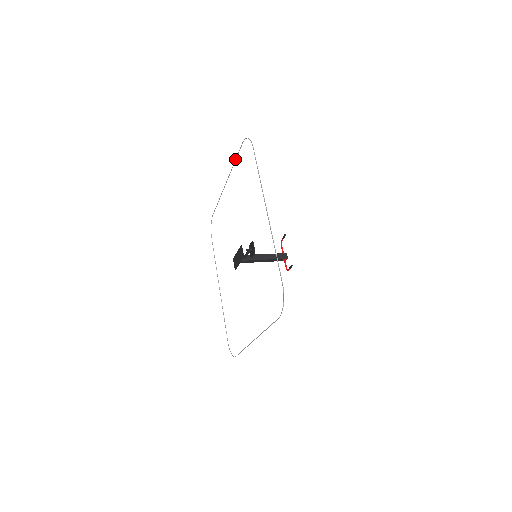
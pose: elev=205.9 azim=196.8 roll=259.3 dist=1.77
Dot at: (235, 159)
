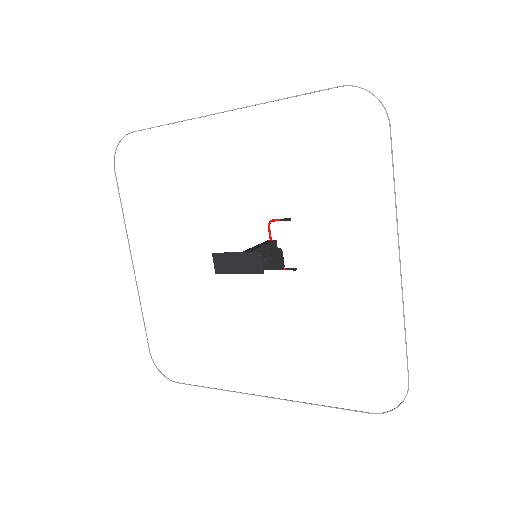
Dot at: occluded
